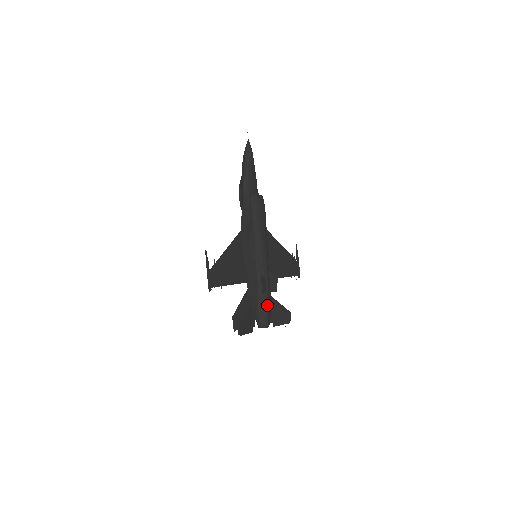
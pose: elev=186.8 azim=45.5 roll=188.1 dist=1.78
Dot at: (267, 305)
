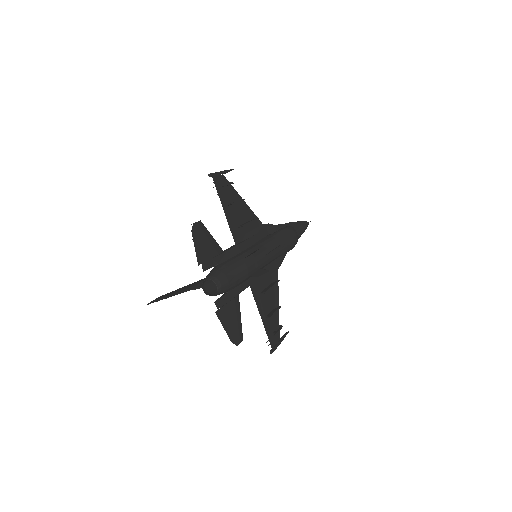
Dot at: (237, 271)
